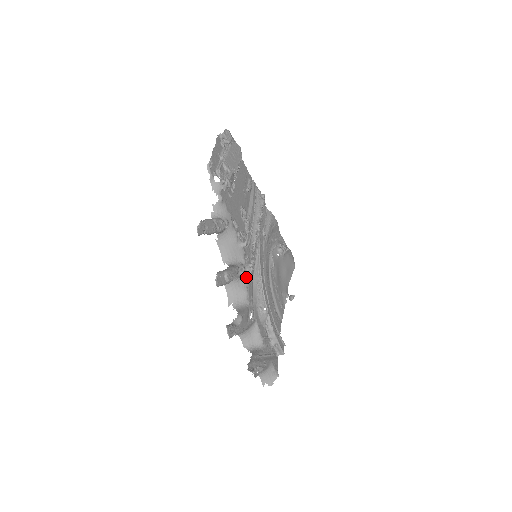
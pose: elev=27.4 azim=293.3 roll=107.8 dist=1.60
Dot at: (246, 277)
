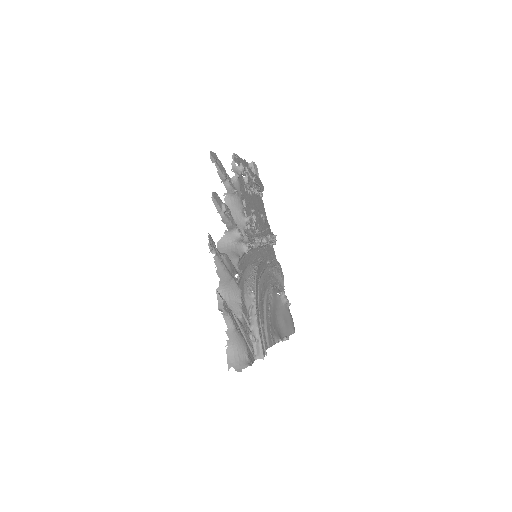
Dot at: (241, 249)
